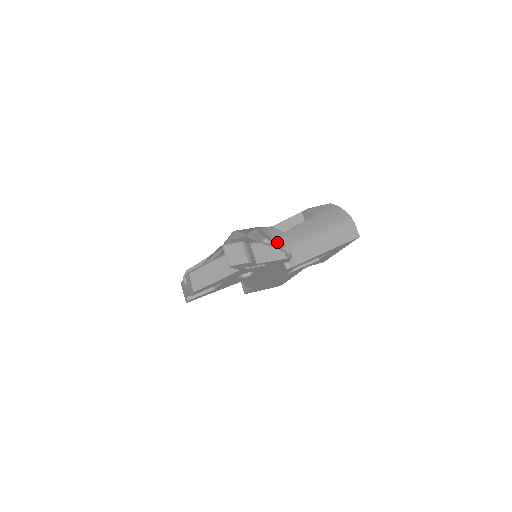
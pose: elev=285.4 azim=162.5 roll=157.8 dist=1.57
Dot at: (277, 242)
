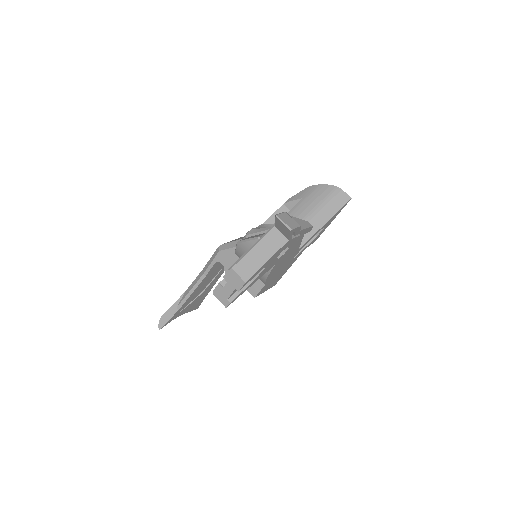
Dot at: occluded
